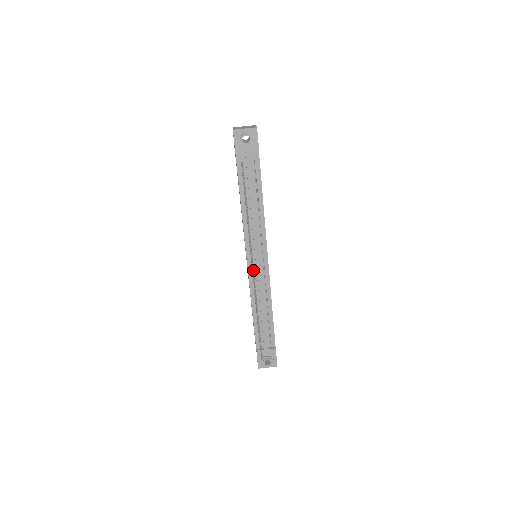
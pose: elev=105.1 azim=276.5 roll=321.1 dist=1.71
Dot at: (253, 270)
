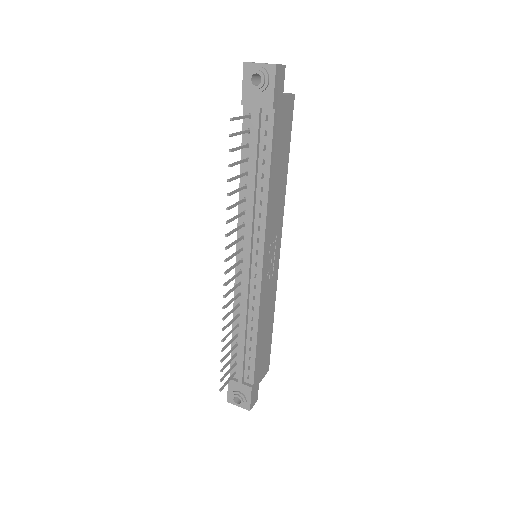
Dot at: (227, 270)
